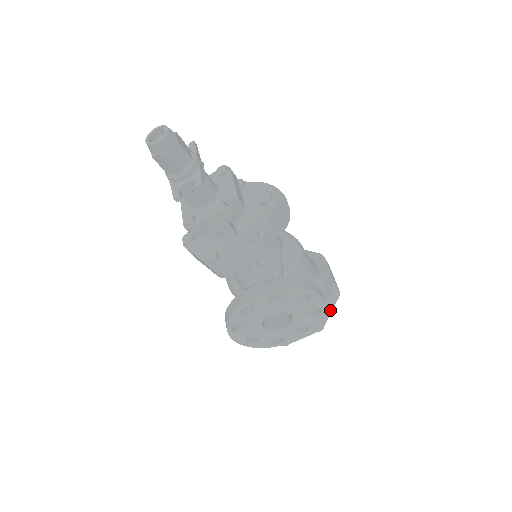
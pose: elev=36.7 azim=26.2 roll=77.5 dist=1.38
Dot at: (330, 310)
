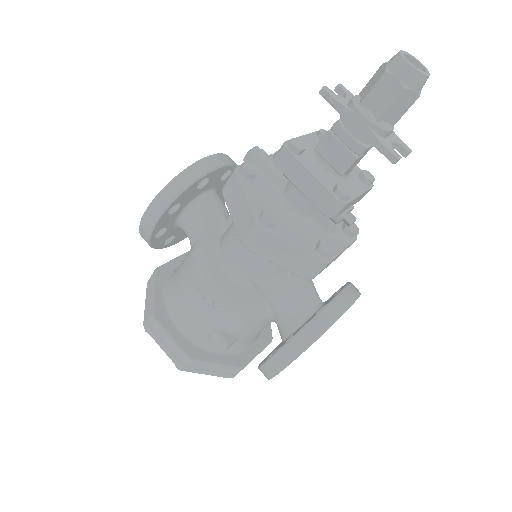
Dot at: occluded
